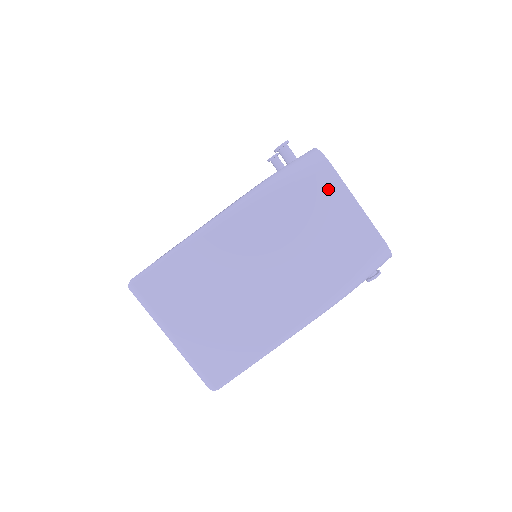
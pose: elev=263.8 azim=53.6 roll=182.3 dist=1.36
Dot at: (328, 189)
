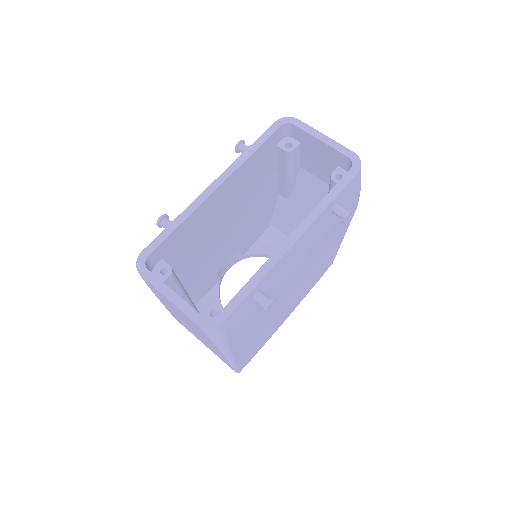
Dot at: (154, 289)
